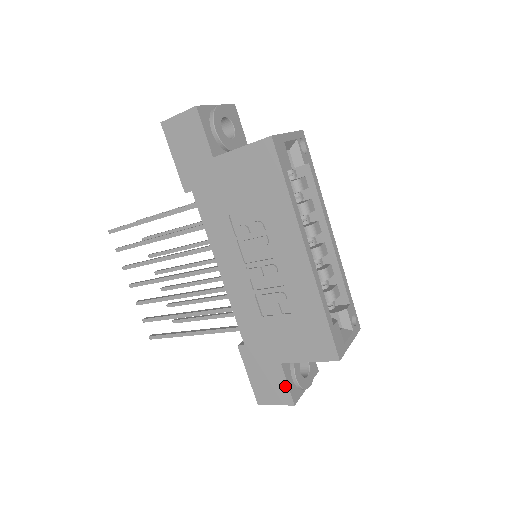
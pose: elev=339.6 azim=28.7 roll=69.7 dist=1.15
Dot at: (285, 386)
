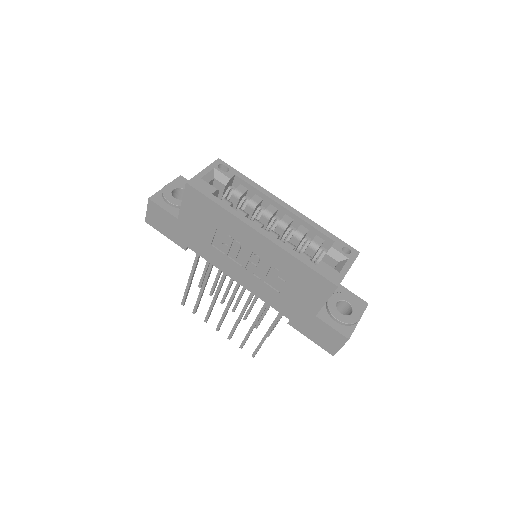
Dot at: (332, 330)
